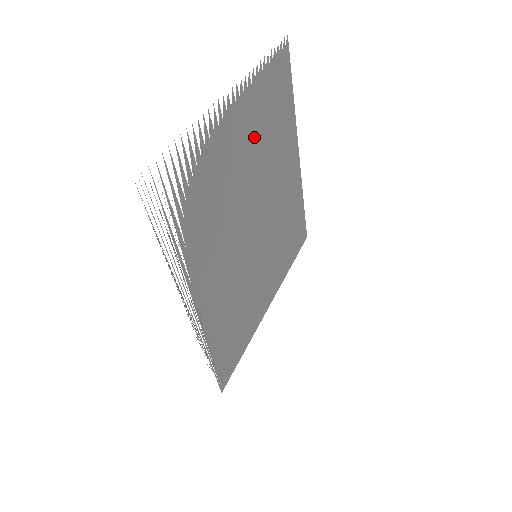
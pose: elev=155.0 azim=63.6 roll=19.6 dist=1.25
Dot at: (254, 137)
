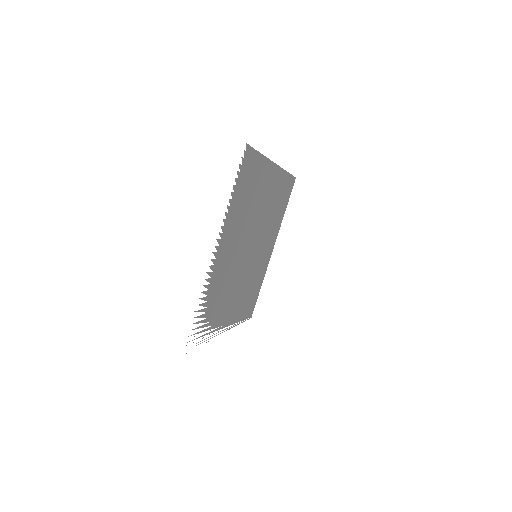
Dot at: (237, 228)
